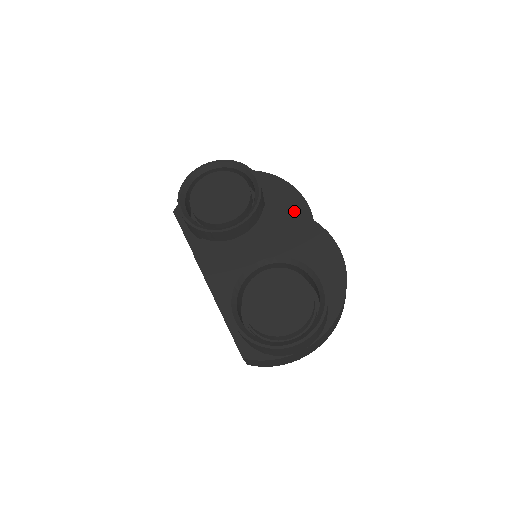
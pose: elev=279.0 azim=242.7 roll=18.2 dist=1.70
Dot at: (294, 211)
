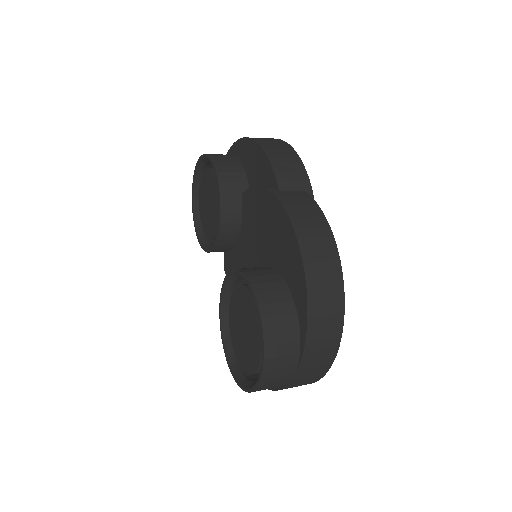
Dot at: (257, 186)
